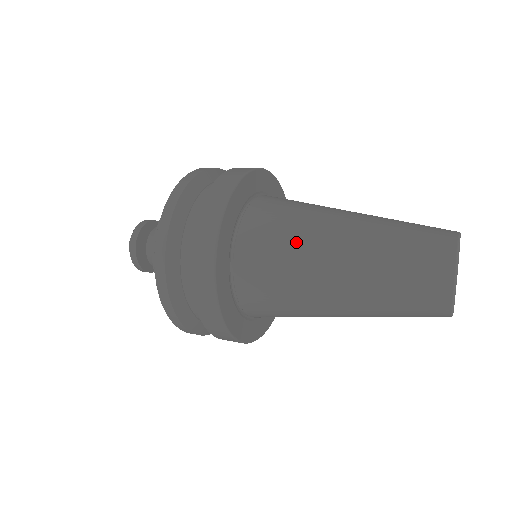
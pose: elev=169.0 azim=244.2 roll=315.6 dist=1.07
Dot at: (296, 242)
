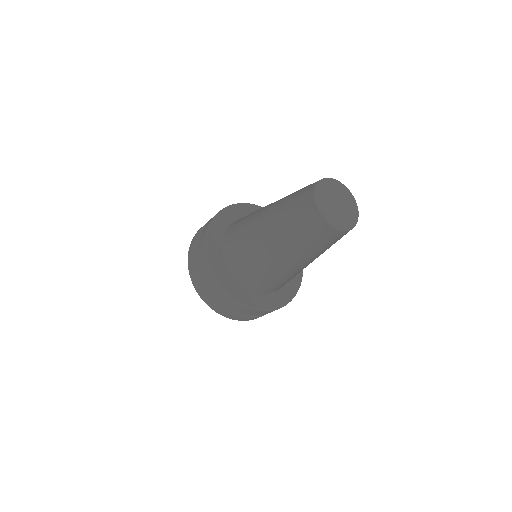
Dot at: occluded
